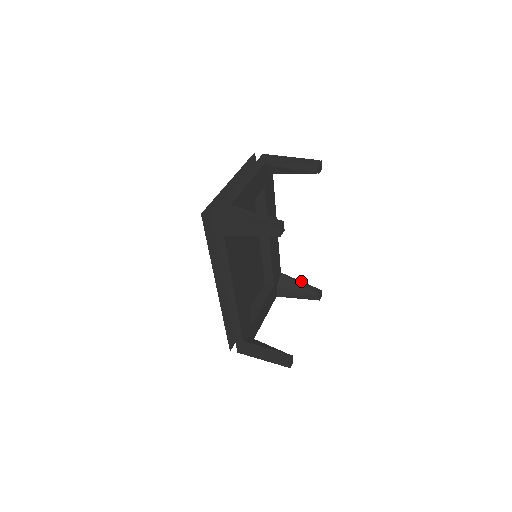
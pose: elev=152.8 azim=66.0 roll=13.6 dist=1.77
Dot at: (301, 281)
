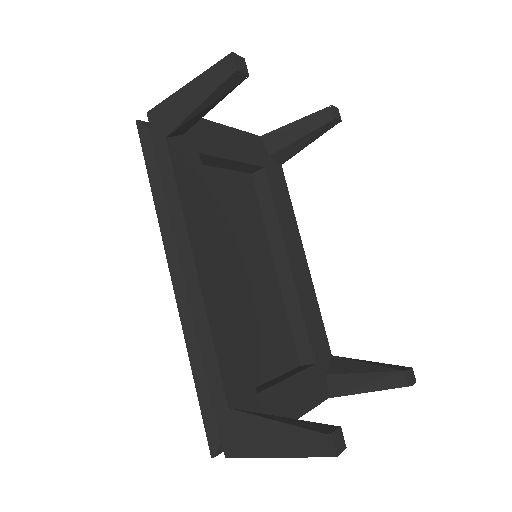
Dot at: (369, 361)
